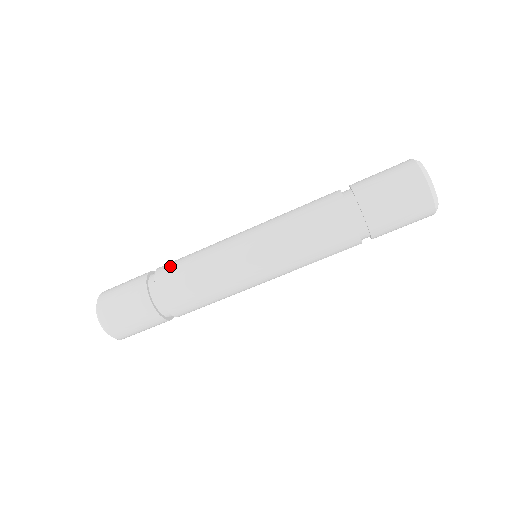
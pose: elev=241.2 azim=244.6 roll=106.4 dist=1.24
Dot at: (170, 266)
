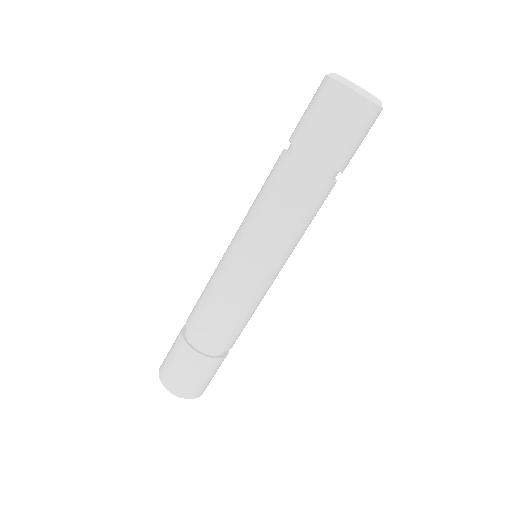
Dot at: occluded
